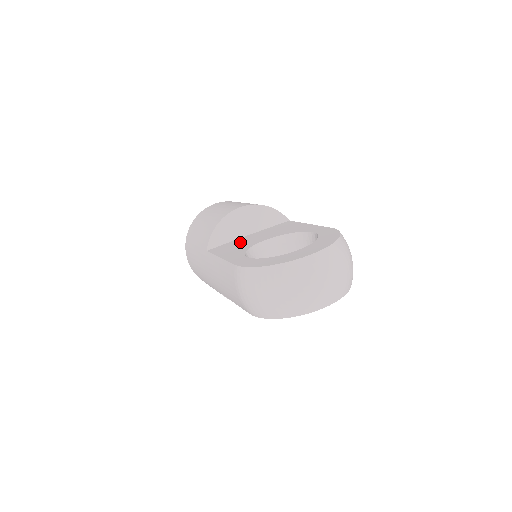
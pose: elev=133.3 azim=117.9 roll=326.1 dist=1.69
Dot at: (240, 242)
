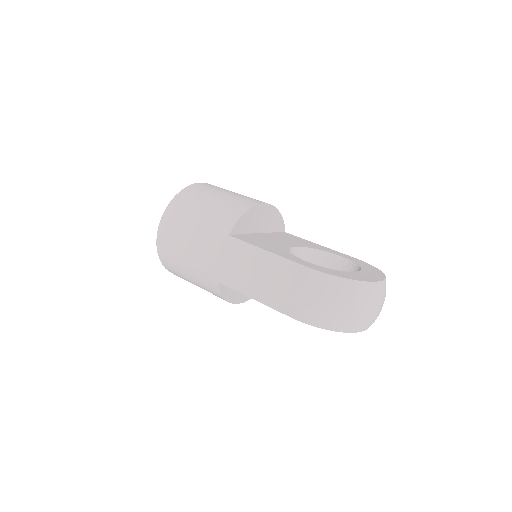
Dot at: (263, 239)
